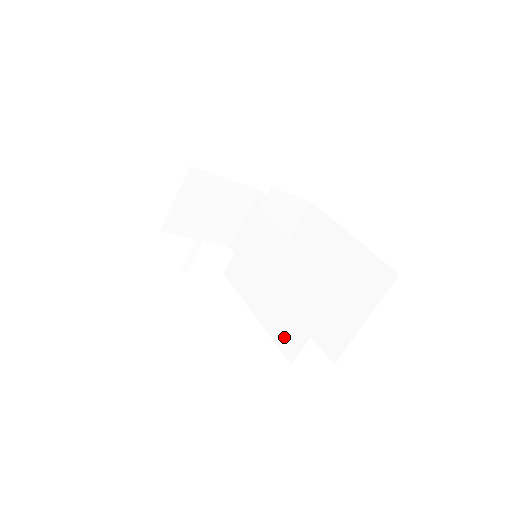
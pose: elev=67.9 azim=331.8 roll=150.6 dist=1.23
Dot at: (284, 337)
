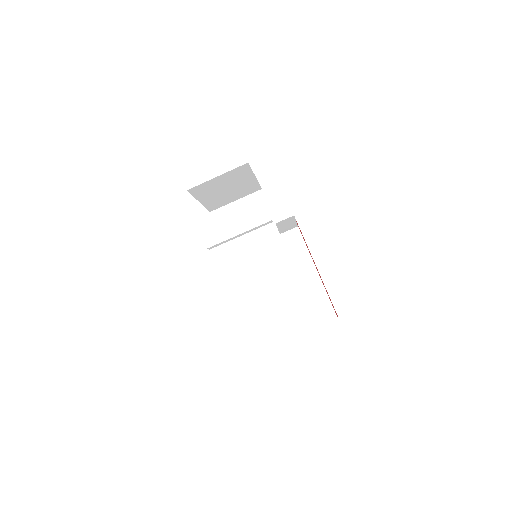
Dot at: (258, 328)
